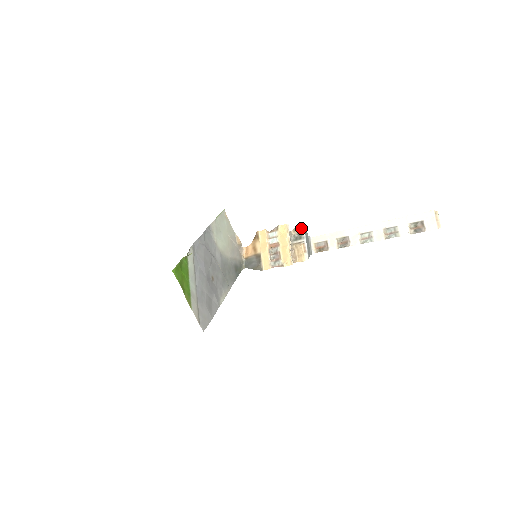
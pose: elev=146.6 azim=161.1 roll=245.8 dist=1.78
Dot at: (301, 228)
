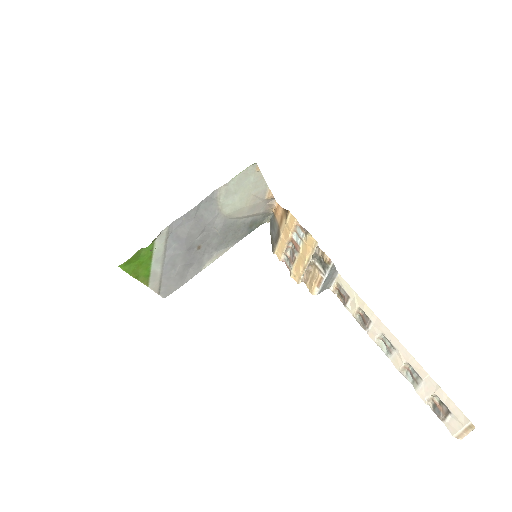
Dot at: (329, 261)
